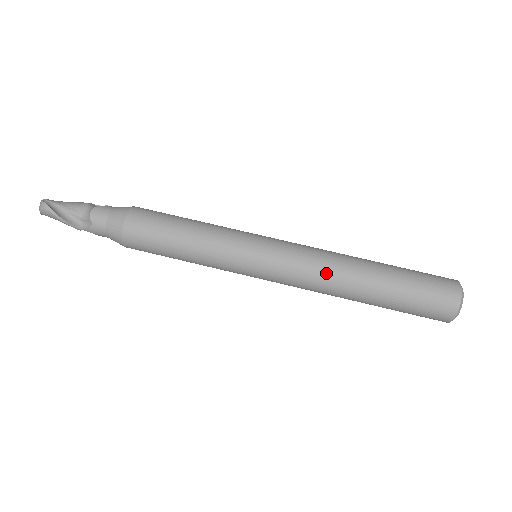
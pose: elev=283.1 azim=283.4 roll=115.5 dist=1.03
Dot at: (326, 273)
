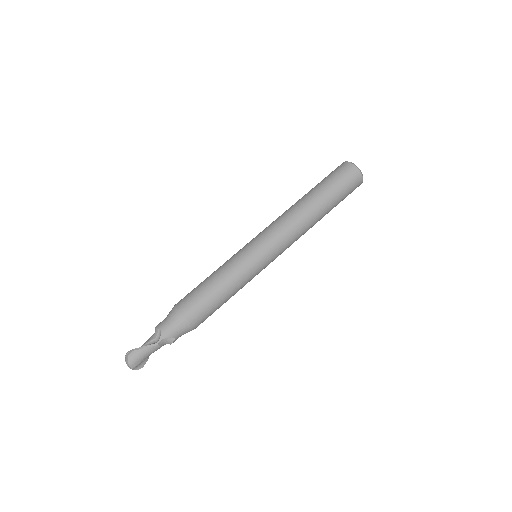
Dot at: (286, 215)
